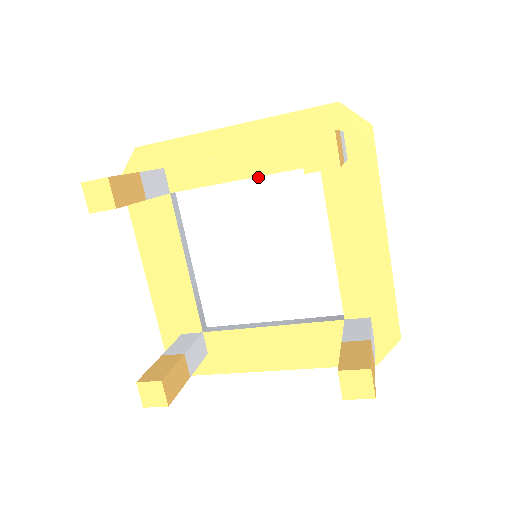
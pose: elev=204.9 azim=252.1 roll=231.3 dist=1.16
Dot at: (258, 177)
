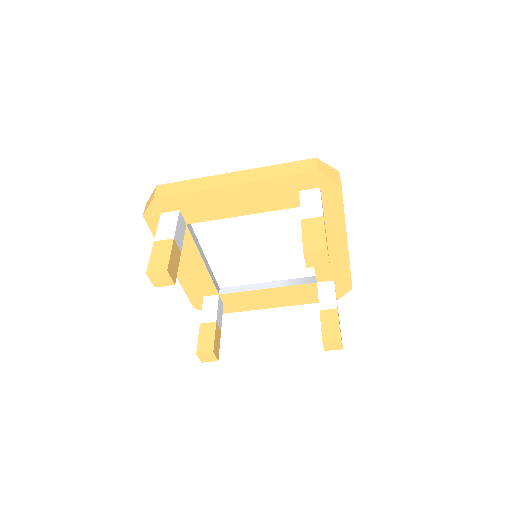
Dot at: occluded
